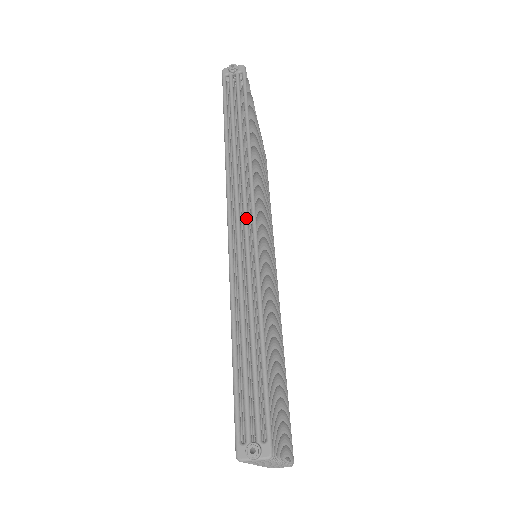
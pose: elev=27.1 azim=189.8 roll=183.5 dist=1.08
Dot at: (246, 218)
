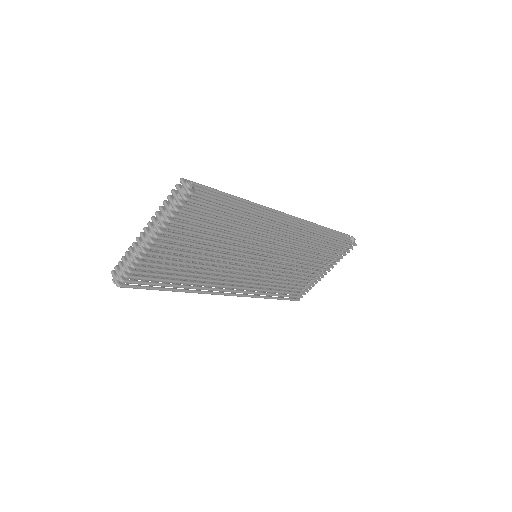
Dot at: (291, 221)
